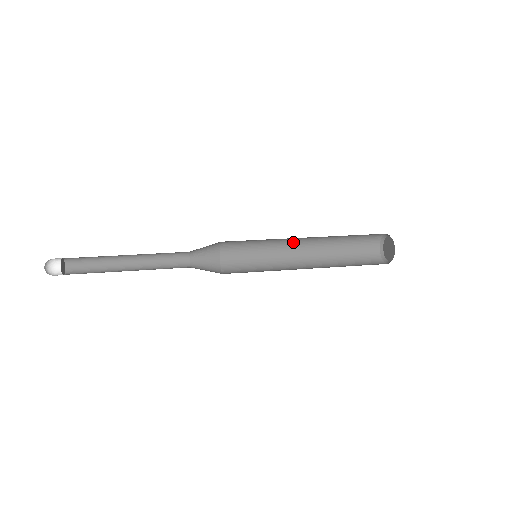
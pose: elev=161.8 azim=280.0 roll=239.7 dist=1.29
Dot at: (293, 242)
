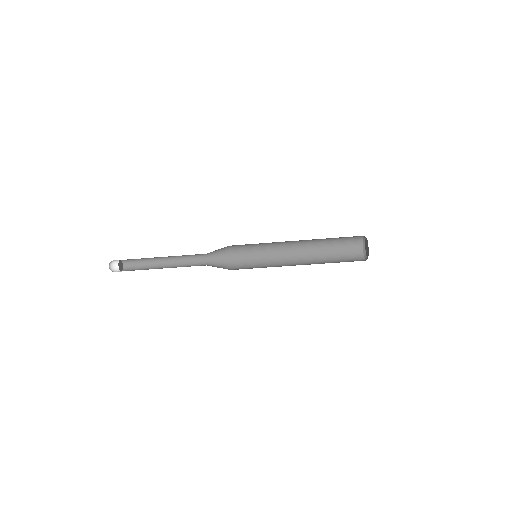
Dot at: (289, 265)
